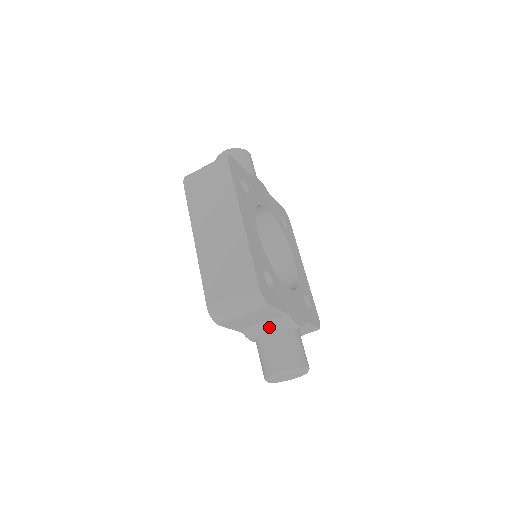
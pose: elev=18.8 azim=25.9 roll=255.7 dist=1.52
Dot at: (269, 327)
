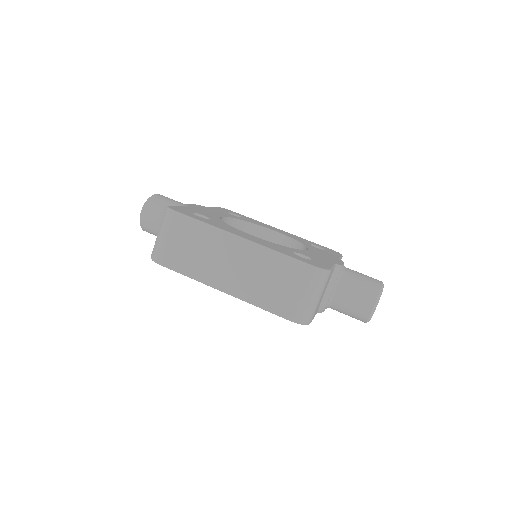
Dot at: (333, 287)
